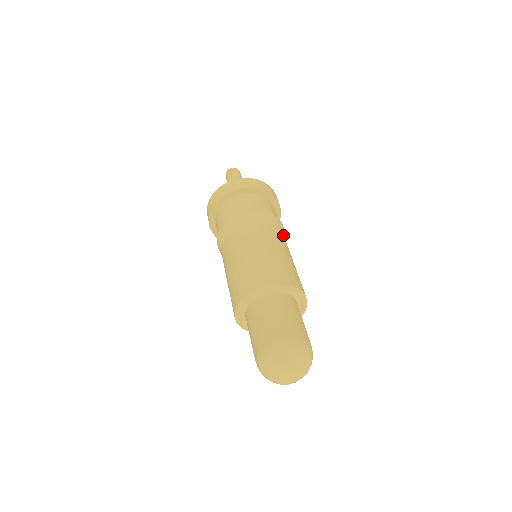
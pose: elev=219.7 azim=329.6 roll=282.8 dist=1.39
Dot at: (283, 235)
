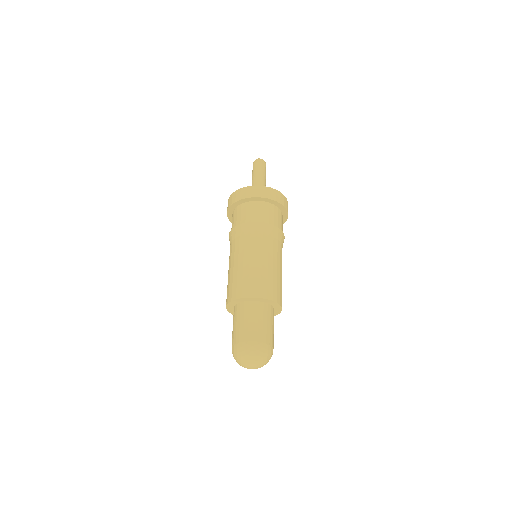
Dot at: occluded
